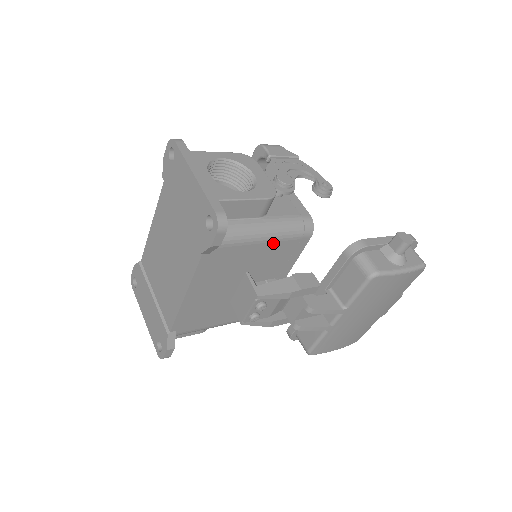
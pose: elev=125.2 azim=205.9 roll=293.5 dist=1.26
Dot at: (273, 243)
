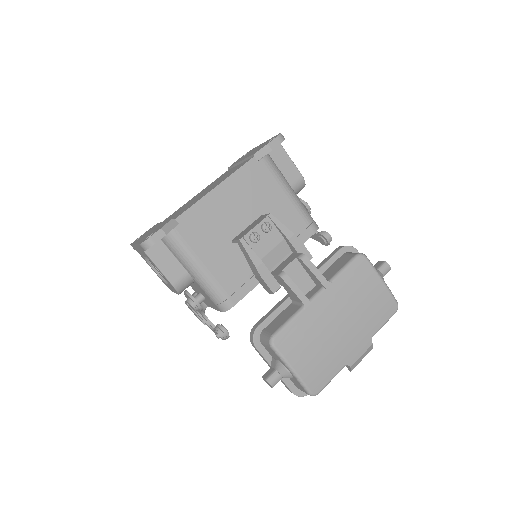
Dot at: (292, 205)
